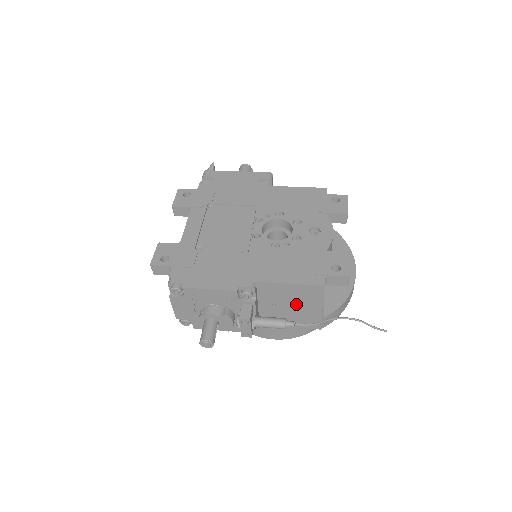
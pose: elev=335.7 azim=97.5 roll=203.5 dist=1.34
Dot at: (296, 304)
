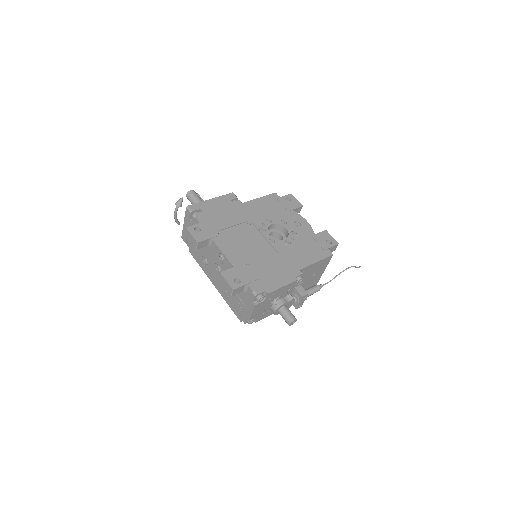
Dot at: (313, 274)
